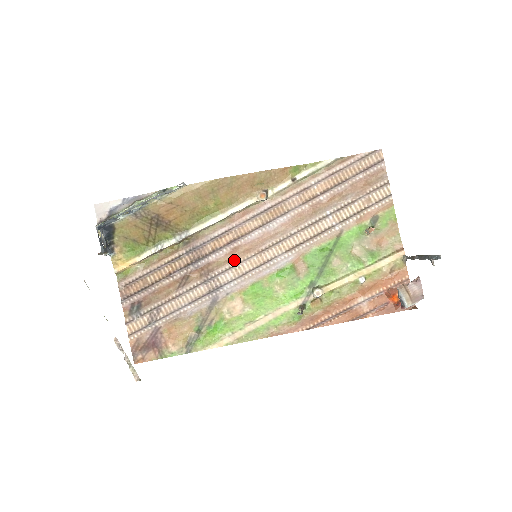
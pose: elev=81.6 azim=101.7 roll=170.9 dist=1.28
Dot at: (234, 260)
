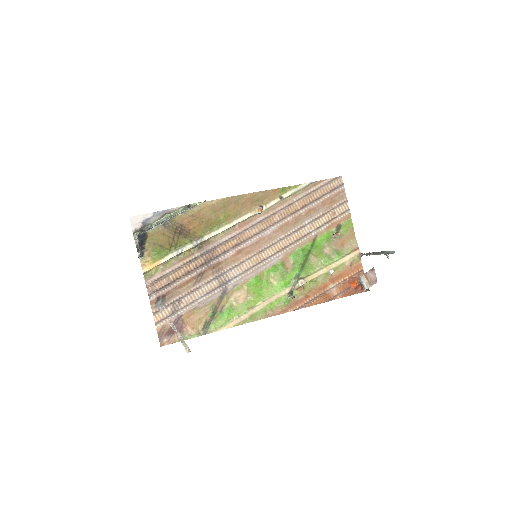
Dot at: (238, 260)
